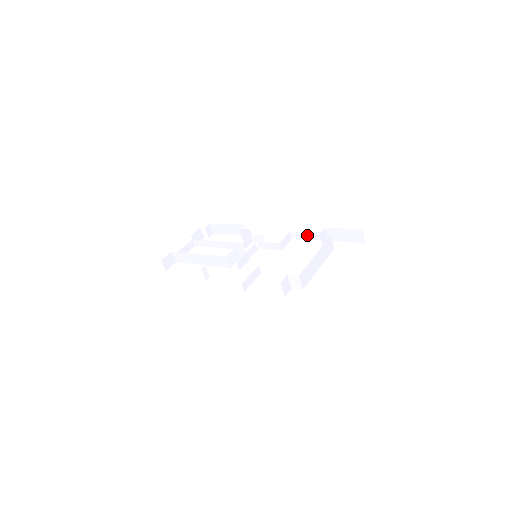
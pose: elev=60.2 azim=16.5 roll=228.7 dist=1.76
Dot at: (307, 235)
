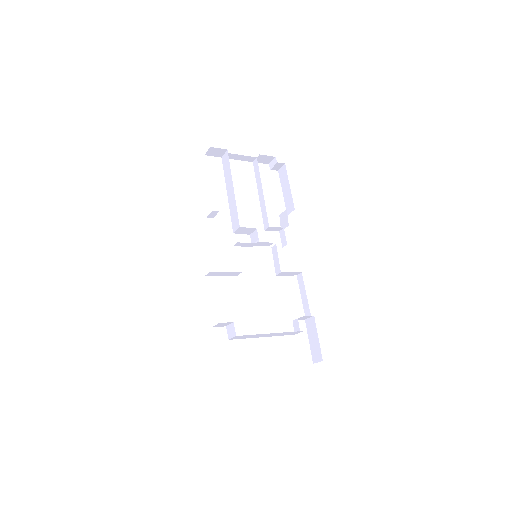
Dot at: (304, 294)
